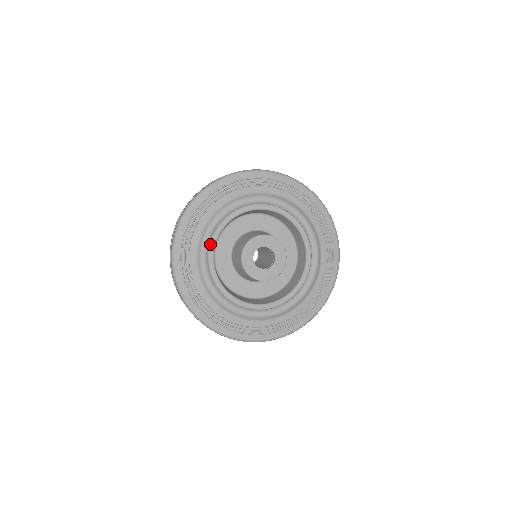
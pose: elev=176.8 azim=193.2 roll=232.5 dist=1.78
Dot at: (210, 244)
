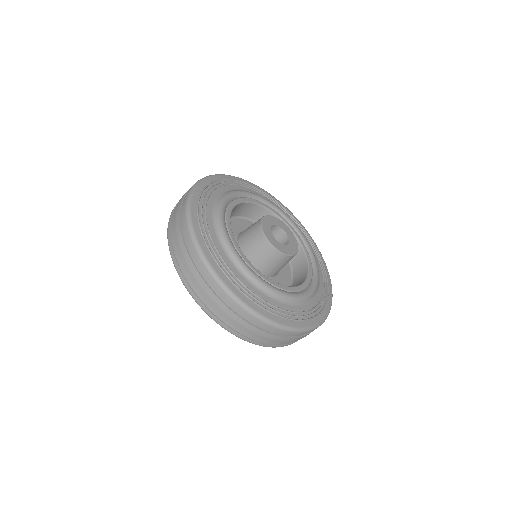
Dot at: (231, 239)
